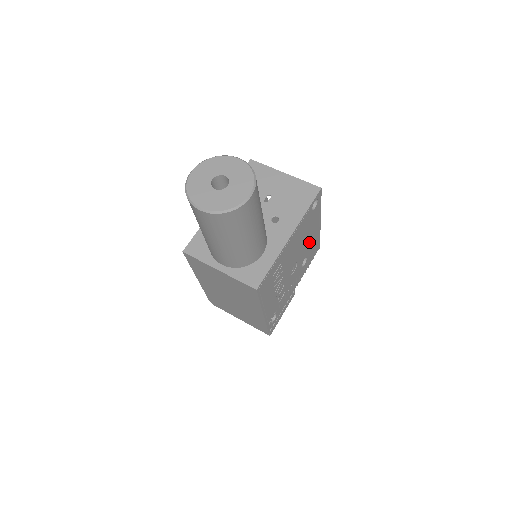
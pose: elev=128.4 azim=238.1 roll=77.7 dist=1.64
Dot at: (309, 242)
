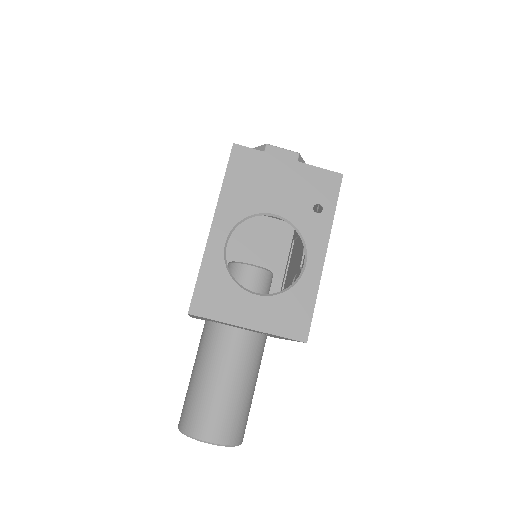
Dot at: occluded
